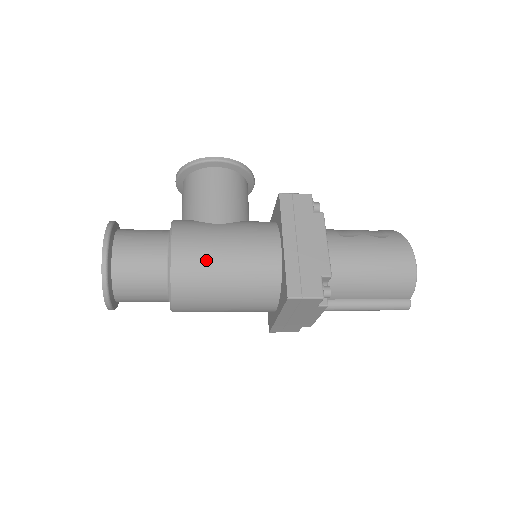
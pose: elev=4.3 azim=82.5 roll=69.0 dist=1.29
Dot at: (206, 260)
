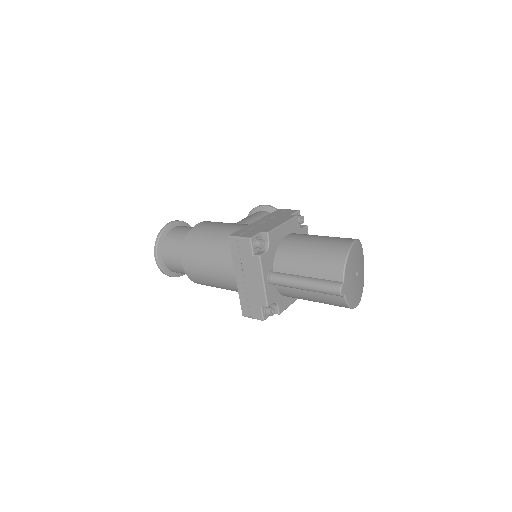
Dot at: (209, 229)
